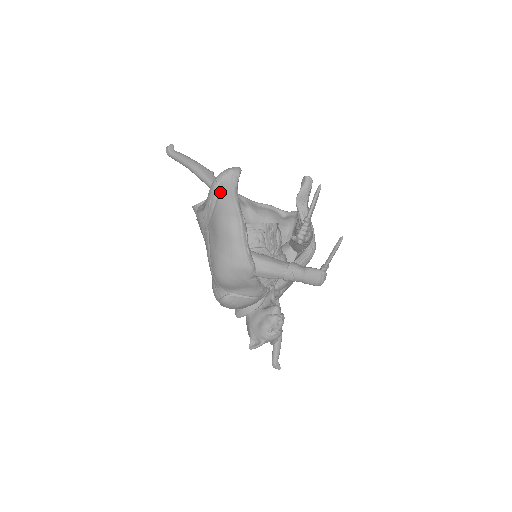
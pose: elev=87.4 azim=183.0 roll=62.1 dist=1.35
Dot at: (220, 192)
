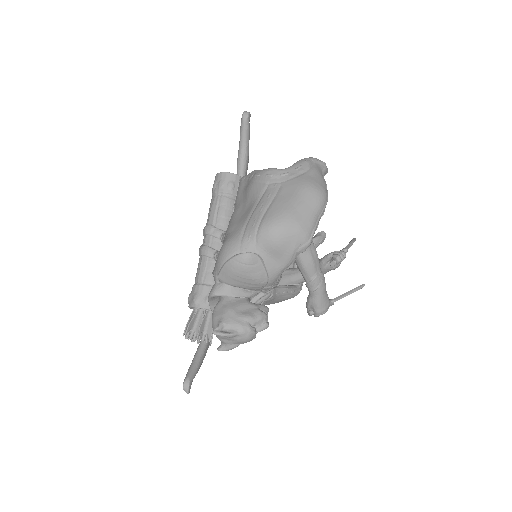
Dot at: (315, 167)
